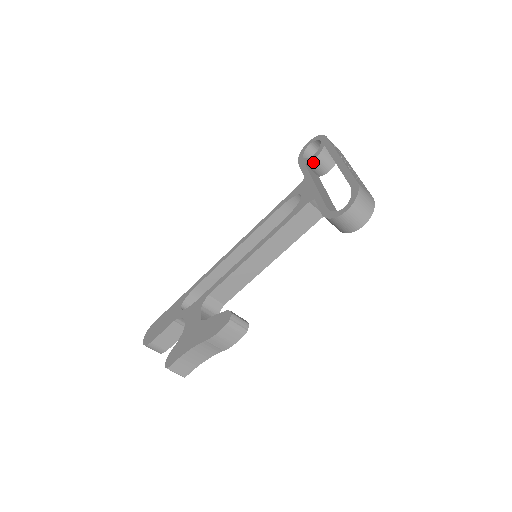
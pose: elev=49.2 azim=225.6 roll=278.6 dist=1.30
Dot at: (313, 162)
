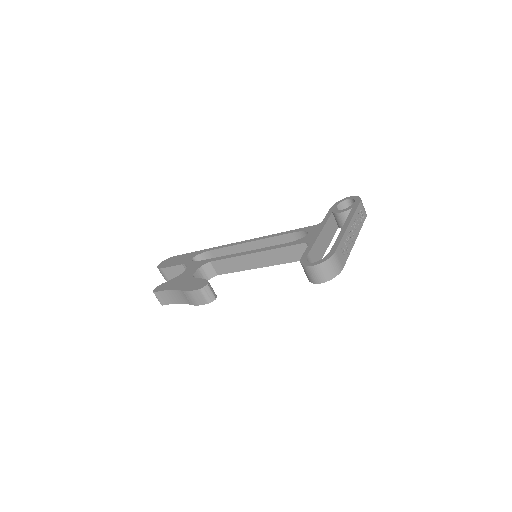
Dot at: (337, 214)
